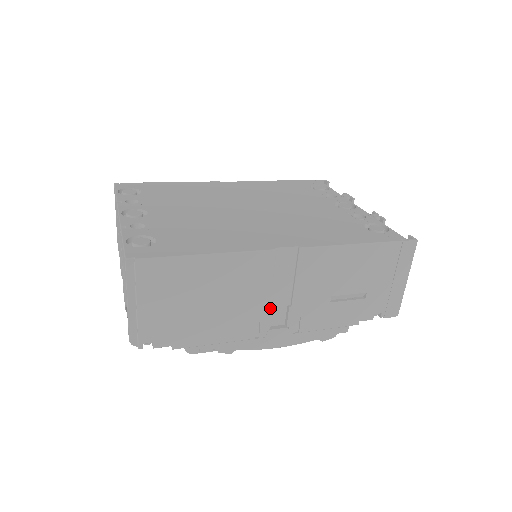
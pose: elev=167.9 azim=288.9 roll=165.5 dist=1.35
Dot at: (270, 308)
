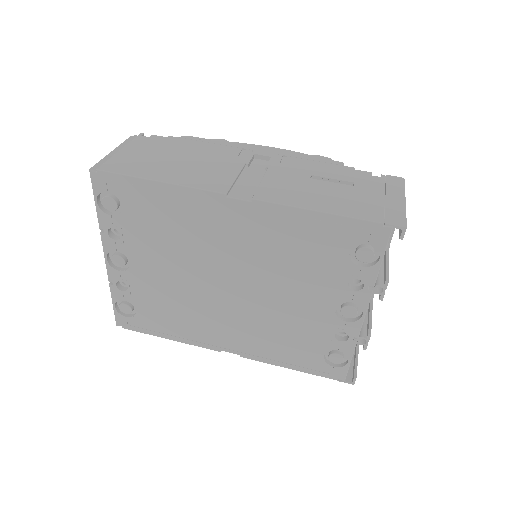
Dot at: occluded
